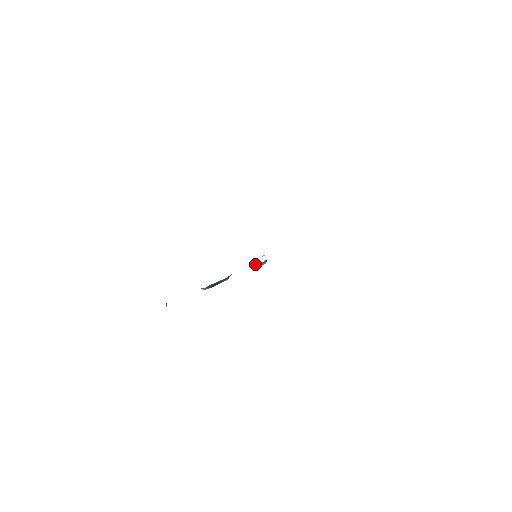
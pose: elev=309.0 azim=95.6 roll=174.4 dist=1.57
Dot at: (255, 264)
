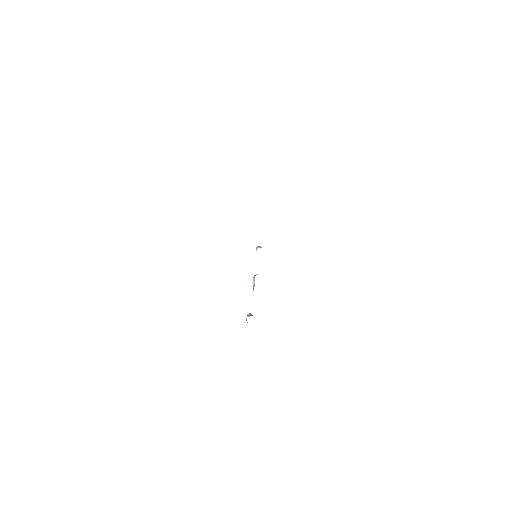
Dot at: occluded
